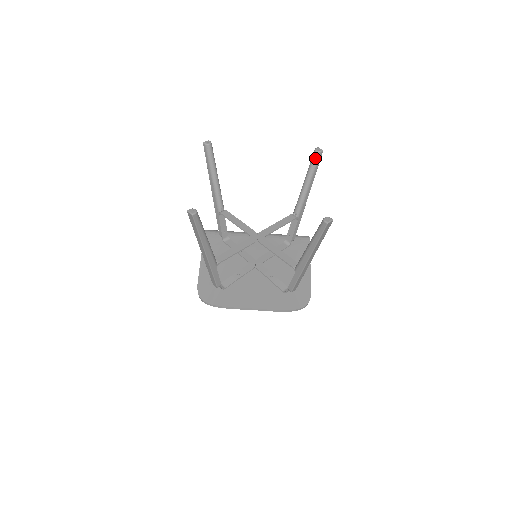
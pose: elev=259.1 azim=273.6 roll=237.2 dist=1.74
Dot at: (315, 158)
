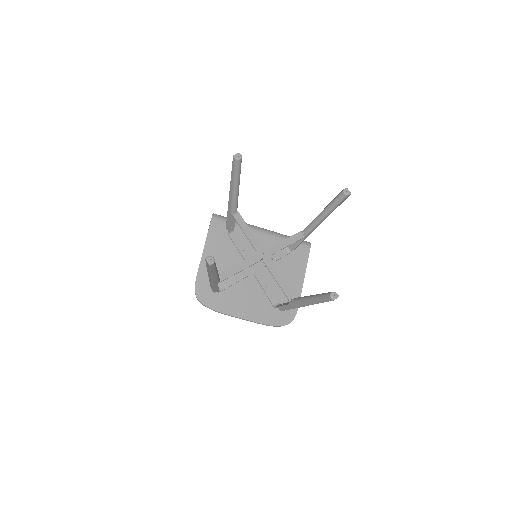
Dot at: (341, 198)
